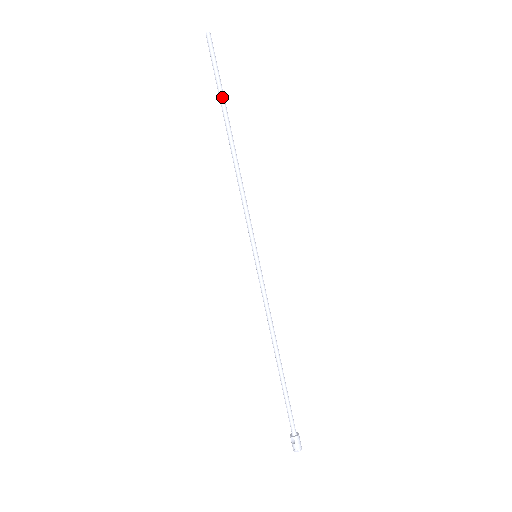
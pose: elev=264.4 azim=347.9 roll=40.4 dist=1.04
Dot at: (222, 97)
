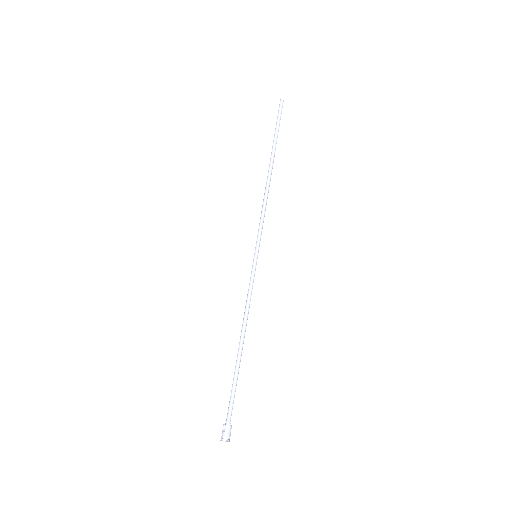
Dot at: (275, 140)
